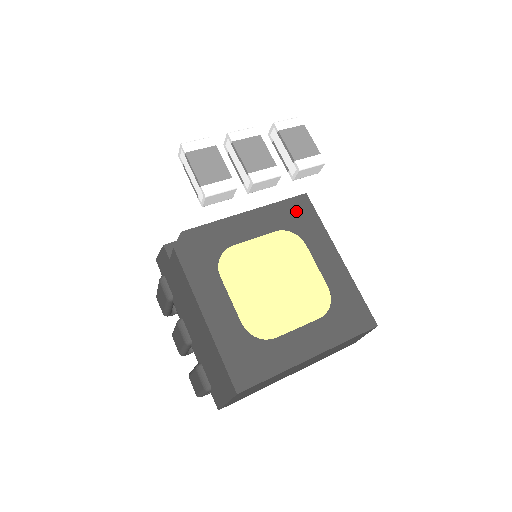
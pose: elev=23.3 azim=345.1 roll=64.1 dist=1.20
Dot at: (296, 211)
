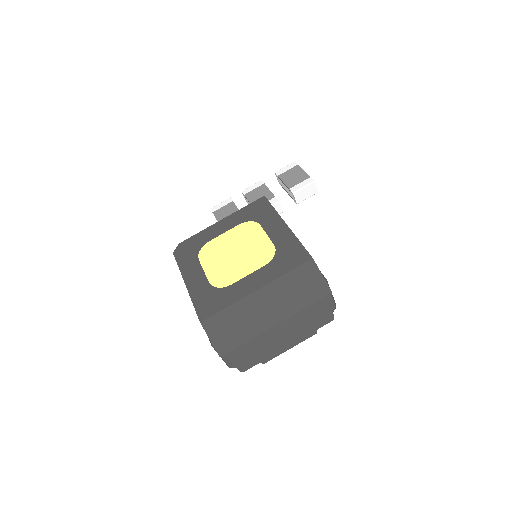
Dot at: (255, 208)
